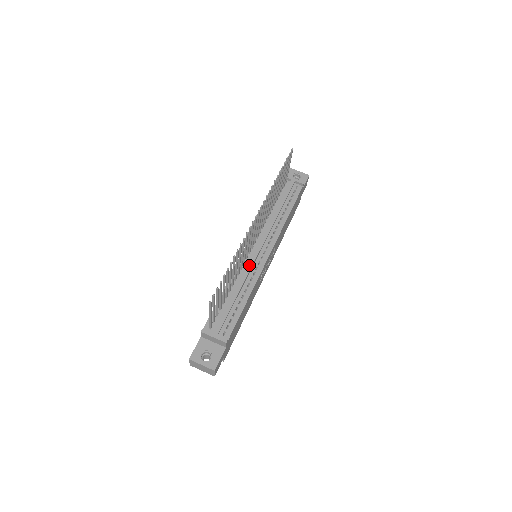
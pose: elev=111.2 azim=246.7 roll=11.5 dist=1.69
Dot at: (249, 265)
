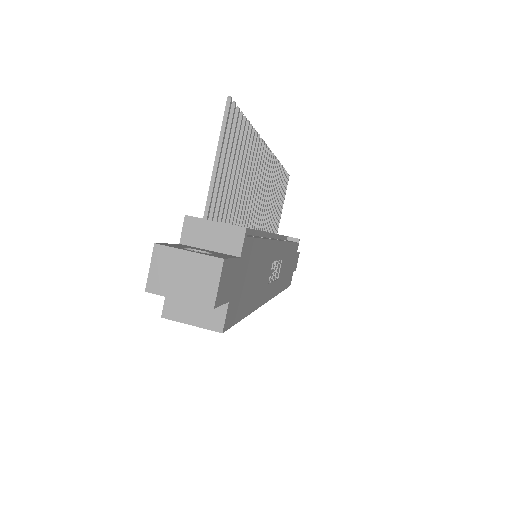
Dot at: occluded
